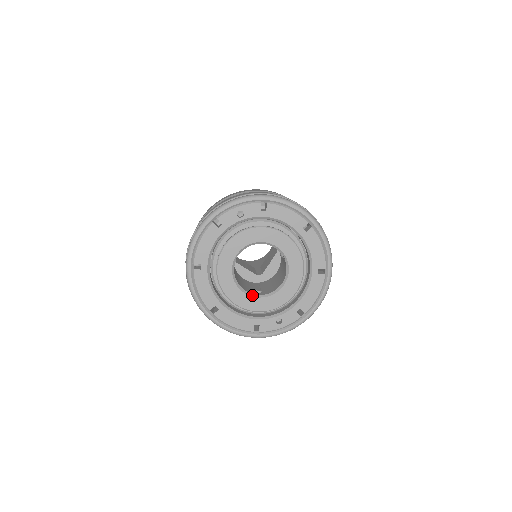
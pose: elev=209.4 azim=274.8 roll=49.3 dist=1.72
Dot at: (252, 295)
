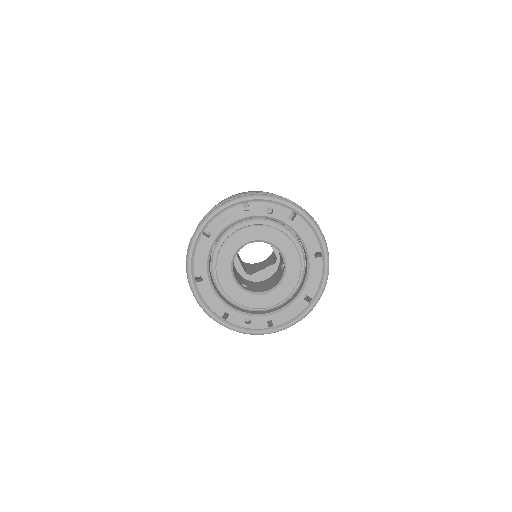
Dot at: (239, 285)
